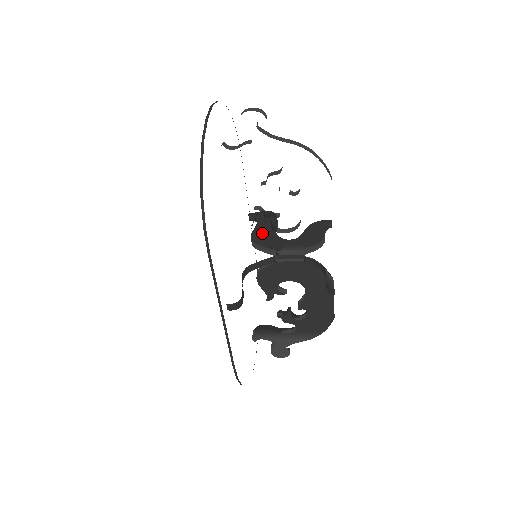
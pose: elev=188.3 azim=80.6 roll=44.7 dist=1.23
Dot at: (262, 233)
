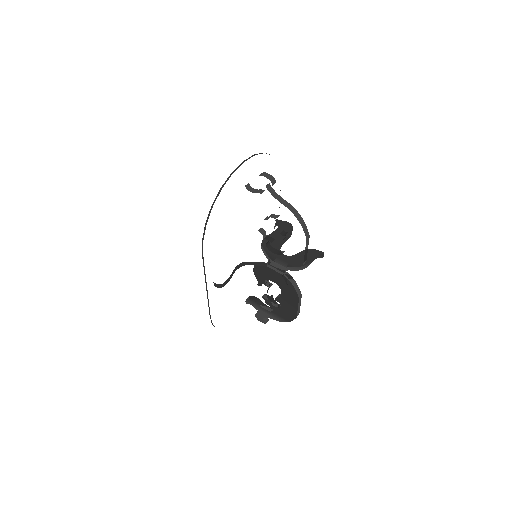
Dot at: occluded
